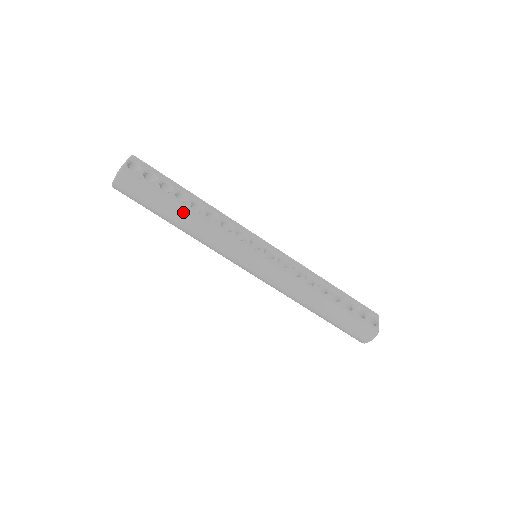
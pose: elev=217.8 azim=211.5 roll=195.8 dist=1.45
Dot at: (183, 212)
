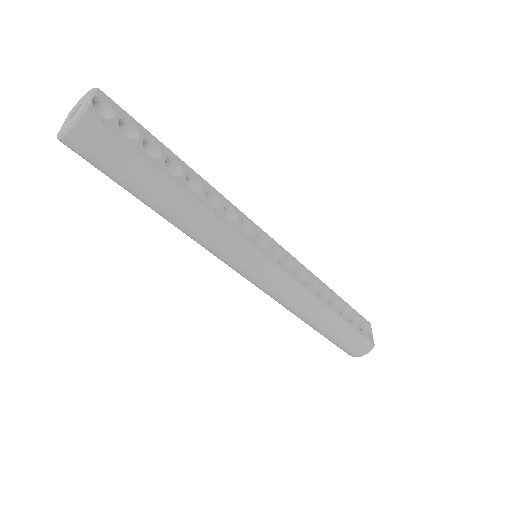
Dot at: (178, 193)
